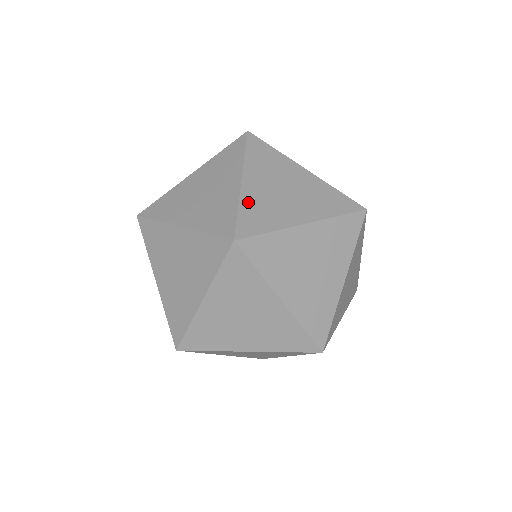
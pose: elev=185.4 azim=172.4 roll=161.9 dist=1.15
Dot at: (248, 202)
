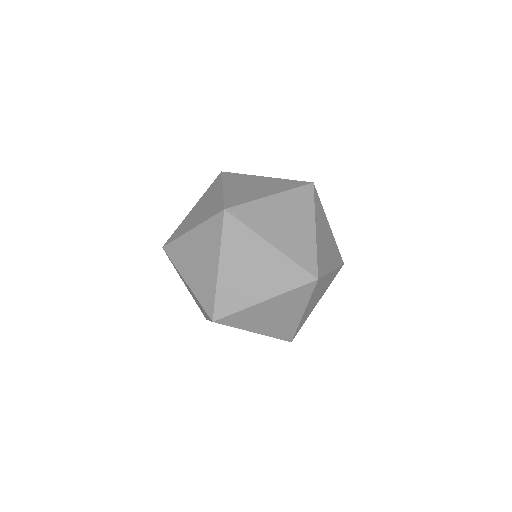
Dot at: (258, 205)
